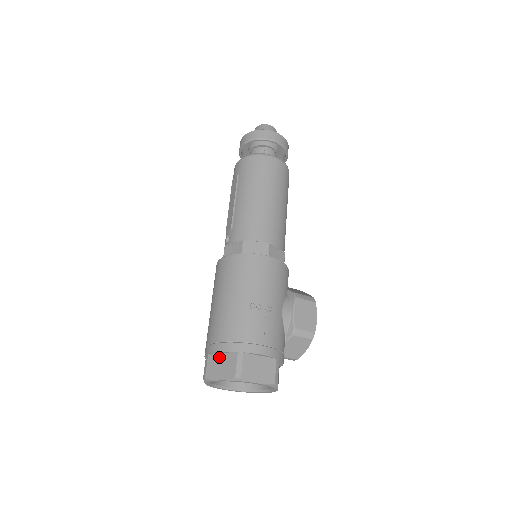
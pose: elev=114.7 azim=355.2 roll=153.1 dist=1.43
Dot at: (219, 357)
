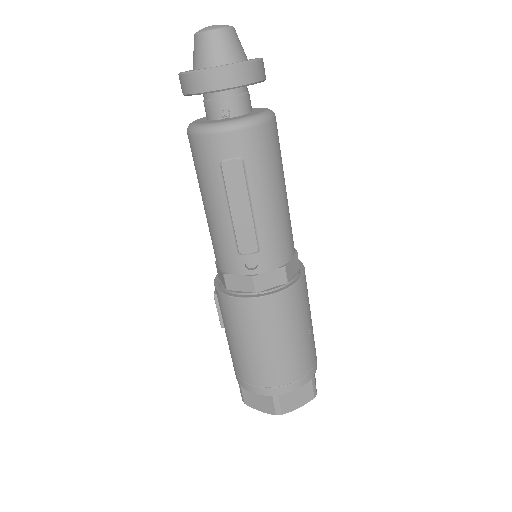
Dot at: (293, 392)
